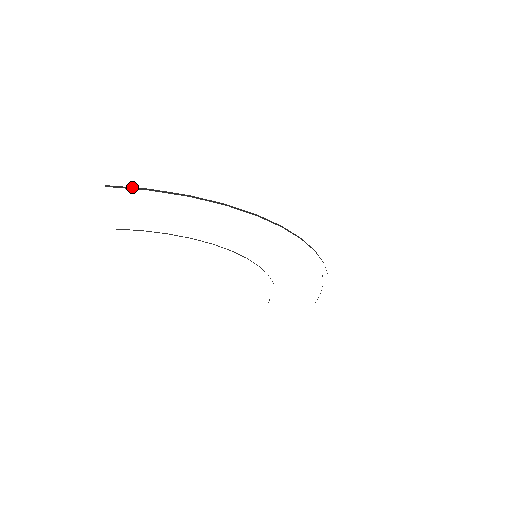
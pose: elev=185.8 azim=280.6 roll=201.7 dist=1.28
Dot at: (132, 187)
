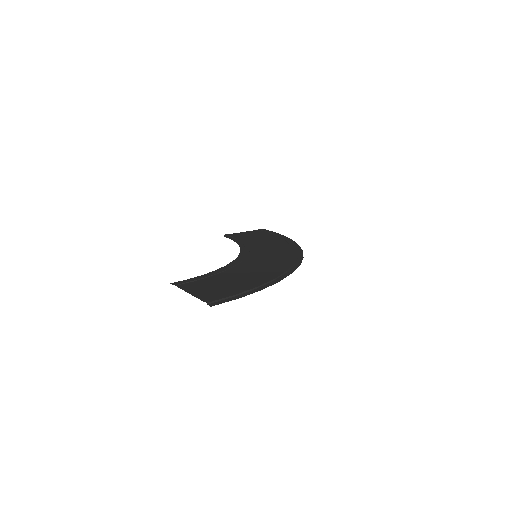
Dot at: (224, 298)
